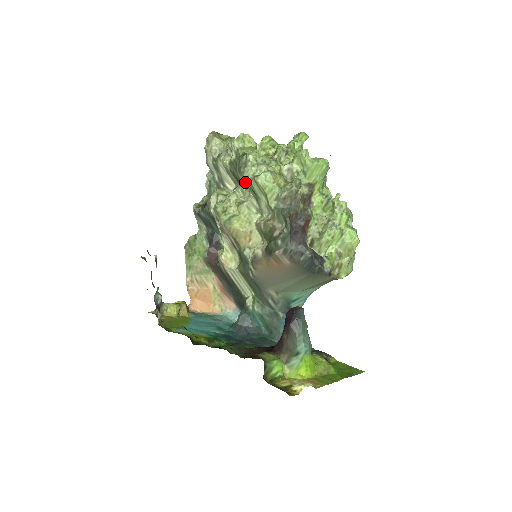
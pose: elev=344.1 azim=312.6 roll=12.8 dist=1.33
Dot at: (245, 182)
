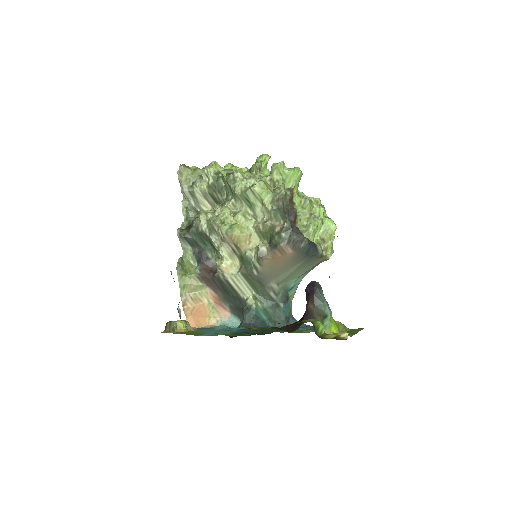
Dot at: (239, 194)
